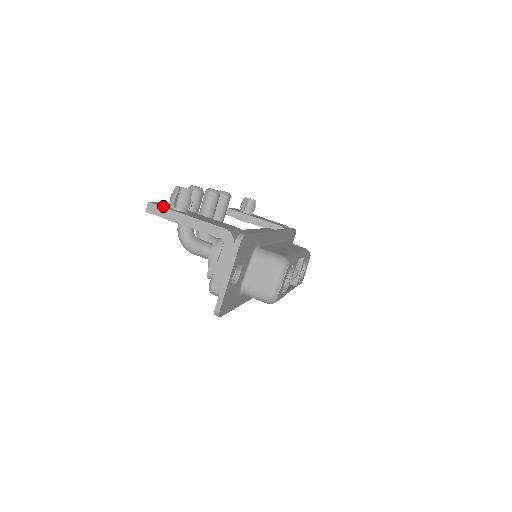
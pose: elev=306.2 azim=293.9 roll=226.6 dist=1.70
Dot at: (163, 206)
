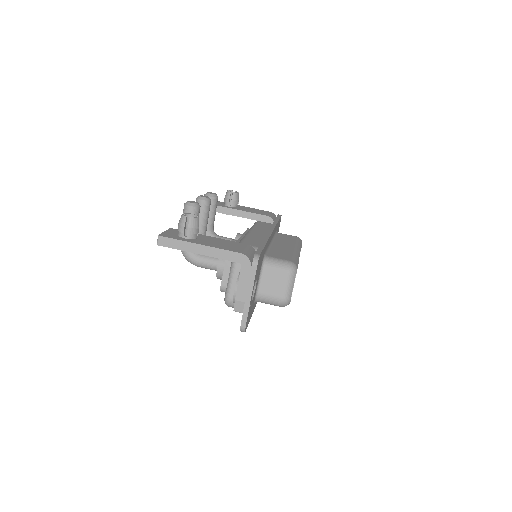
Dot at: (174, 237)
